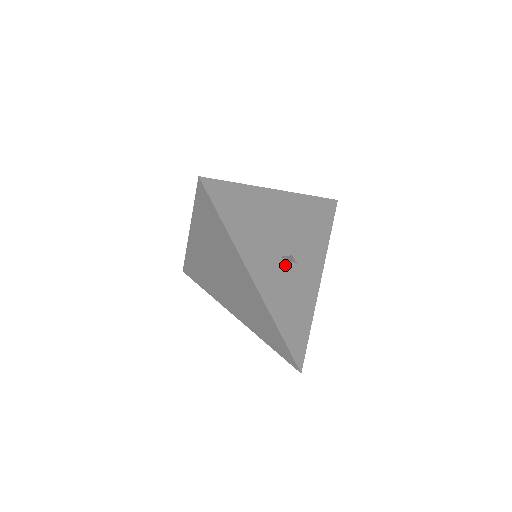
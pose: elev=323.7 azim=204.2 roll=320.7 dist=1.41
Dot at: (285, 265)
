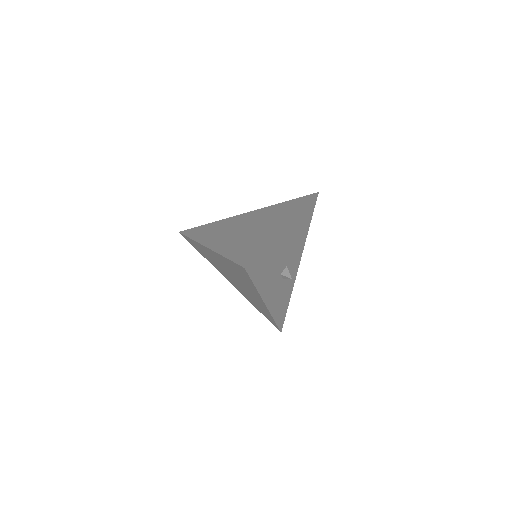
Dot at: (283, 277)
